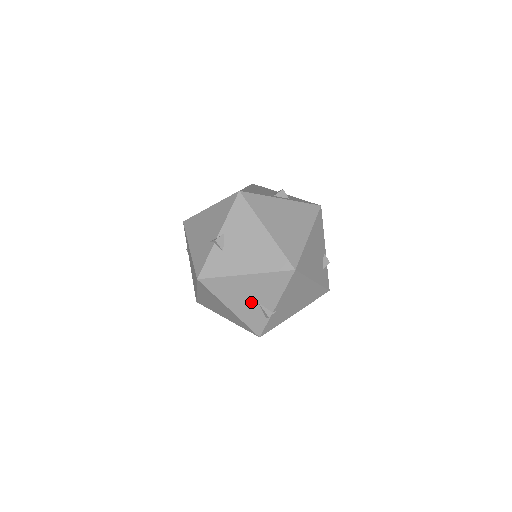
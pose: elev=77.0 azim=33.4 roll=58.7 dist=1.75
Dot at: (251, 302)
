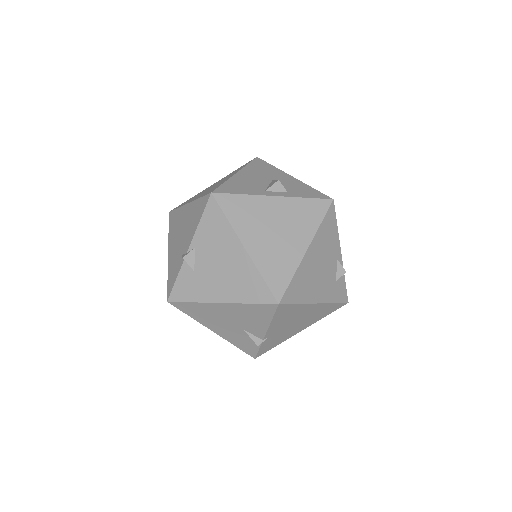
Dot at: (235, 328)
